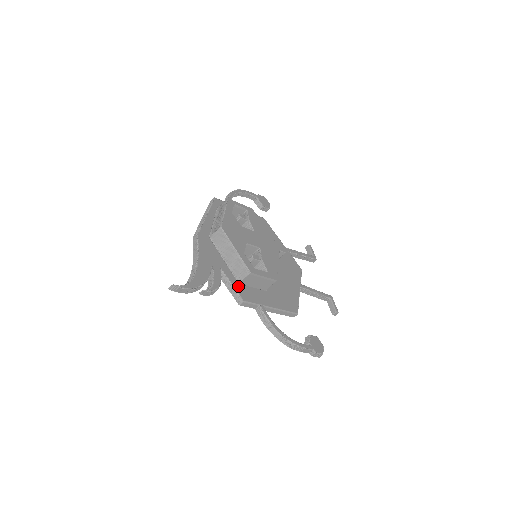
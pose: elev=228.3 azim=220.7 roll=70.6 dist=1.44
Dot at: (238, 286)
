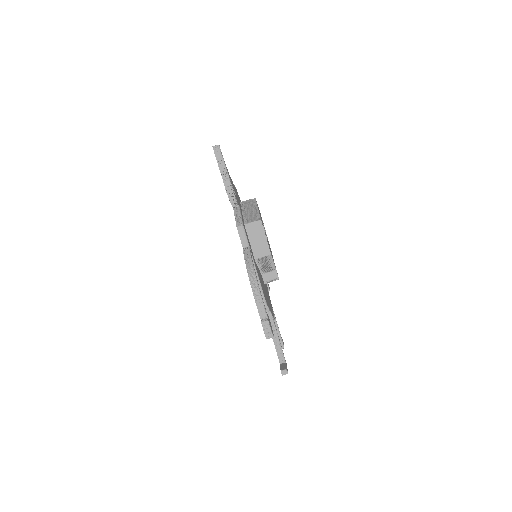
Dot at: (243, 222)
